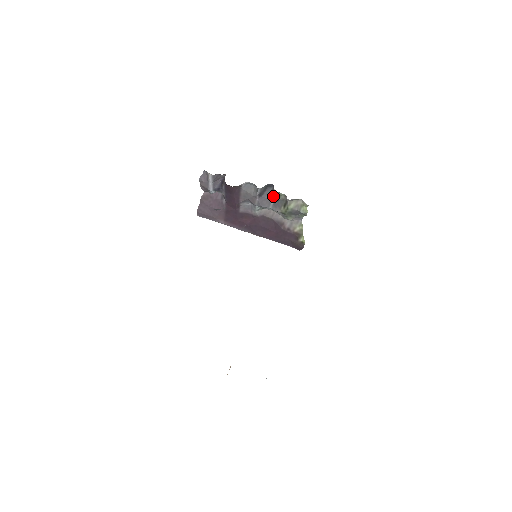
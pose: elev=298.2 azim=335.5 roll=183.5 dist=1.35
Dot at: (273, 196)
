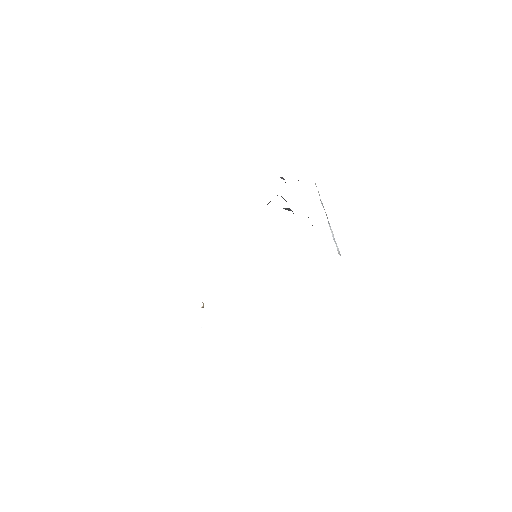
Dot at: occluded
